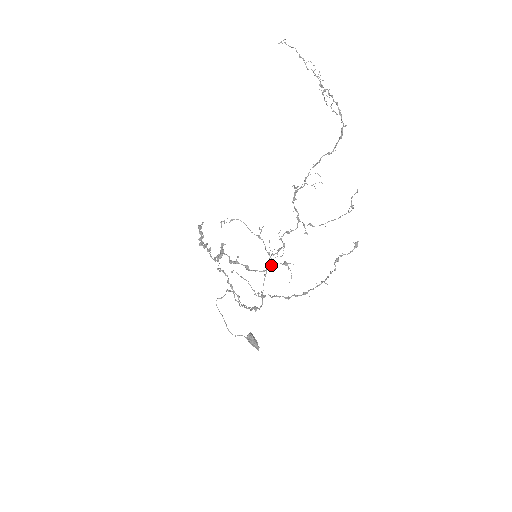
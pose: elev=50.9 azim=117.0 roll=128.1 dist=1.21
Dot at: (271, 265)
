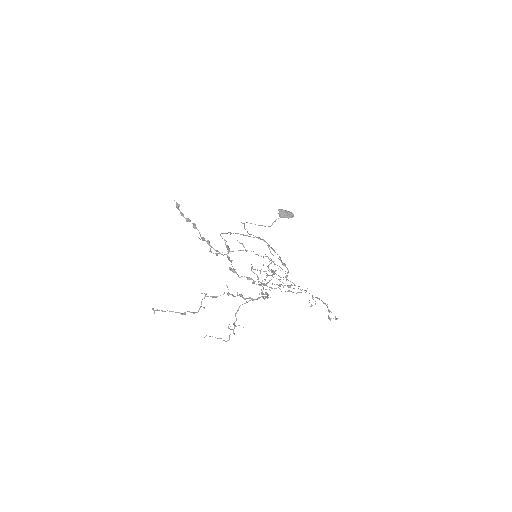
Dot at: occluded
